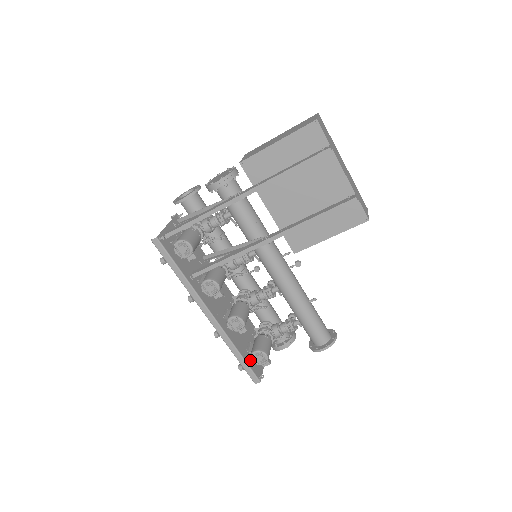
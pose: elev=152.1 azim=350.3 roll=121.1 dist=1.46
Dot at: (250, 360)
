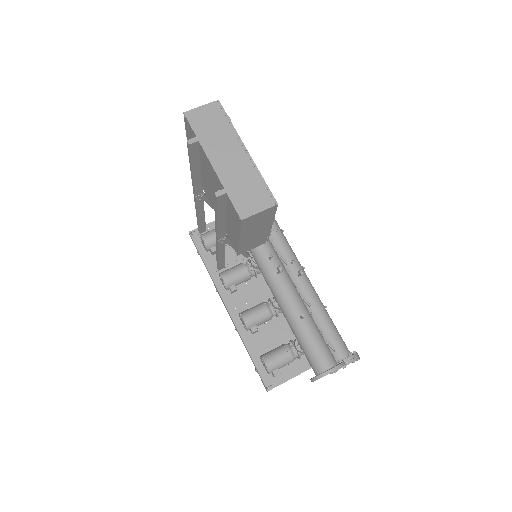
Dot at: occluded
